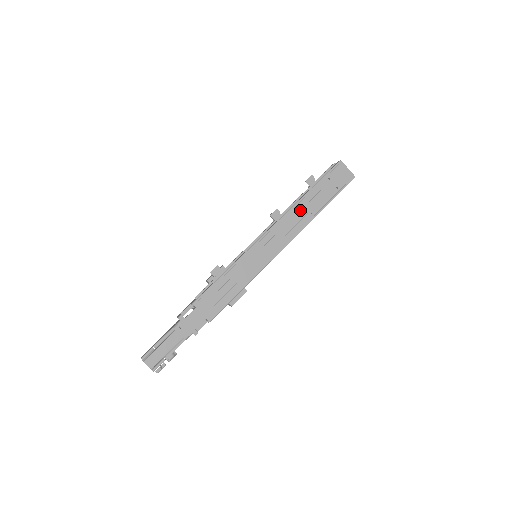
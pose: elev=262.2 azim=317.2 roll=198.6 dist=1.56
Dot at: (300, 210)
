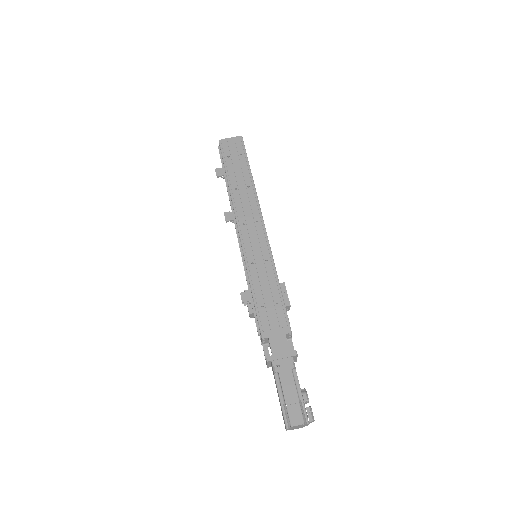
Dot at: (239, 194)
